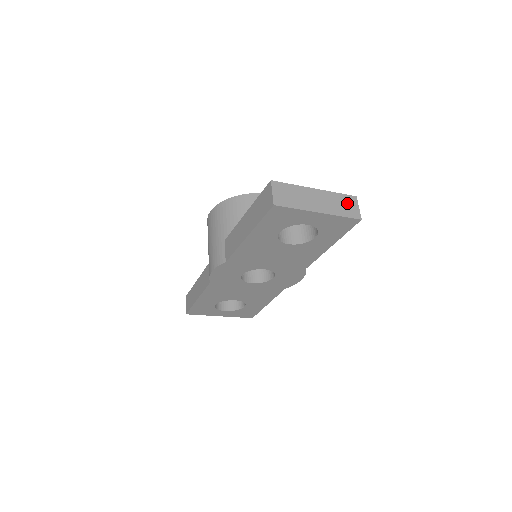
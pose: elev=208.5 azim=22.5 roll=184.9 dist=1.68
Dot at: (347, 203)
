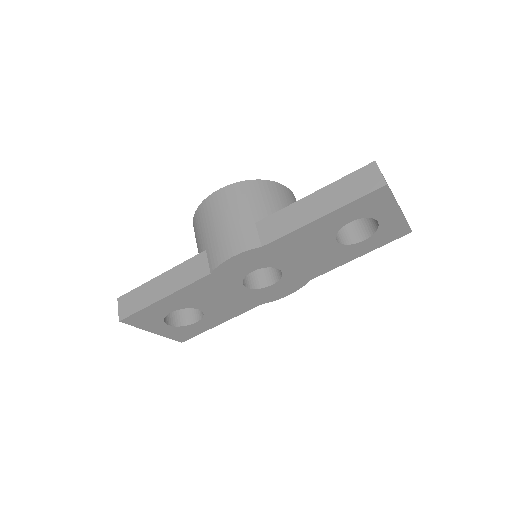
Dot at: occluded
